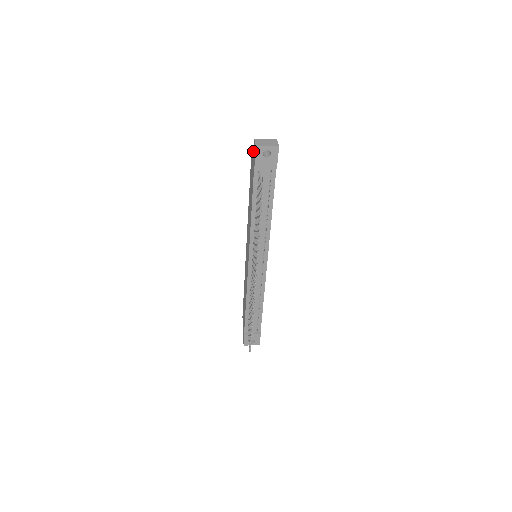
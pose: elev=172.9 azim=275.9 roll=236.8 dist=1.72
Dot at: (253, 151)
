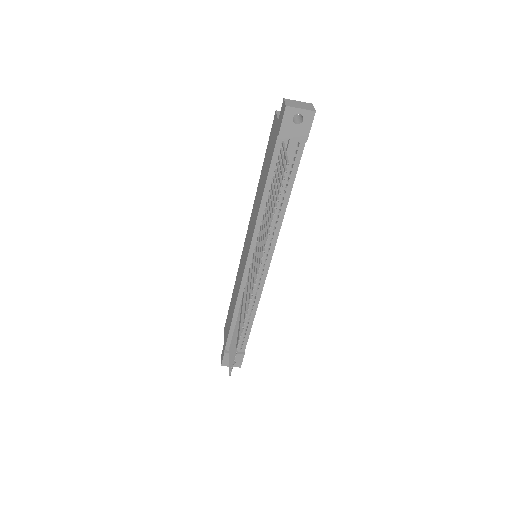
Dot at: (277, 116)
